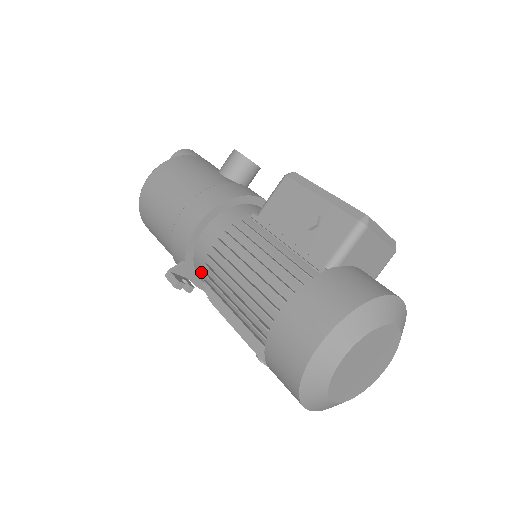
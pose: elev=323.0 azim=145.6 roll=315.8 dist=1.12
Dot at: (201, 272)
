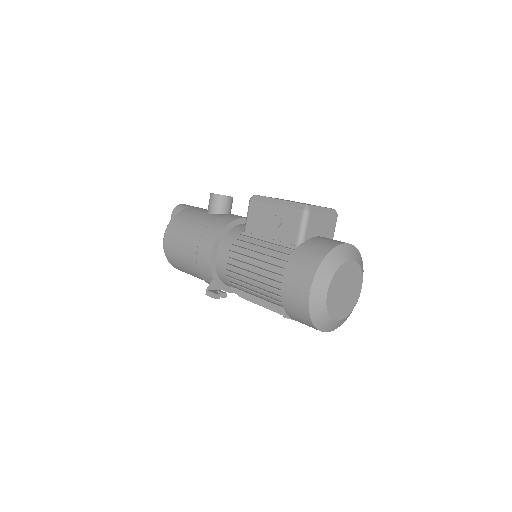
Dot at: (227, 282)
